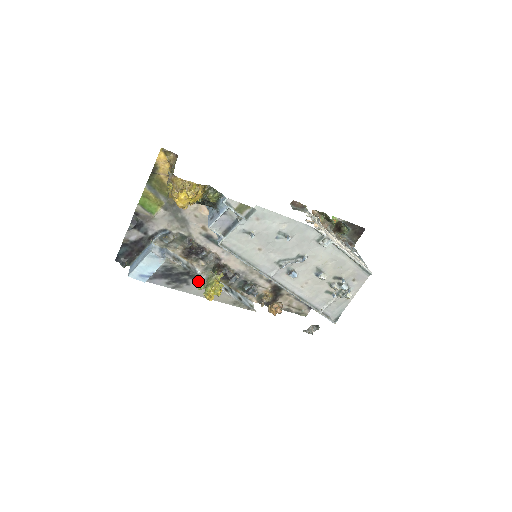
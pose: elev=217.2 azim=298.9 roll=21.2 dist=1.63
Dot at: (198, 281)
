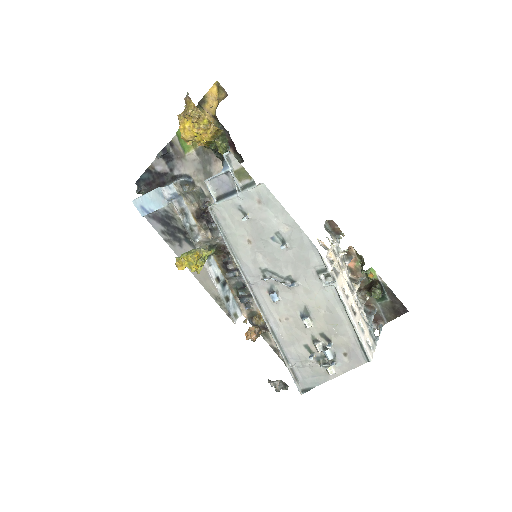
Dot at: (191, 248)
